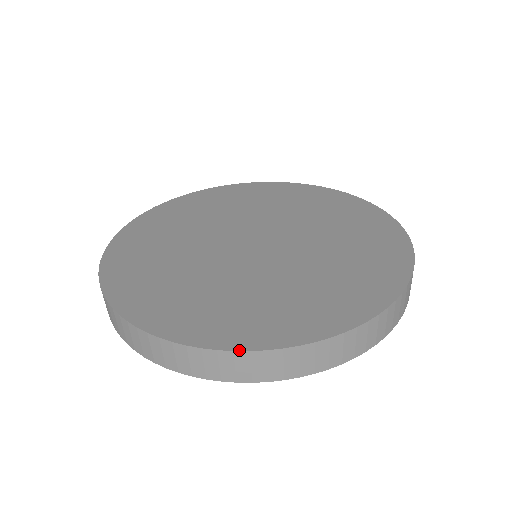
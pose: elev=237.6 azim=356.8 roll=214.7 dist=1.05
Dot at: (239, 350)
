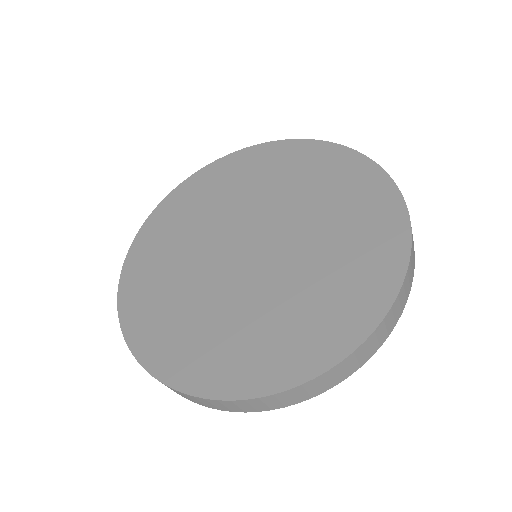
Dot at: (135, 356)
